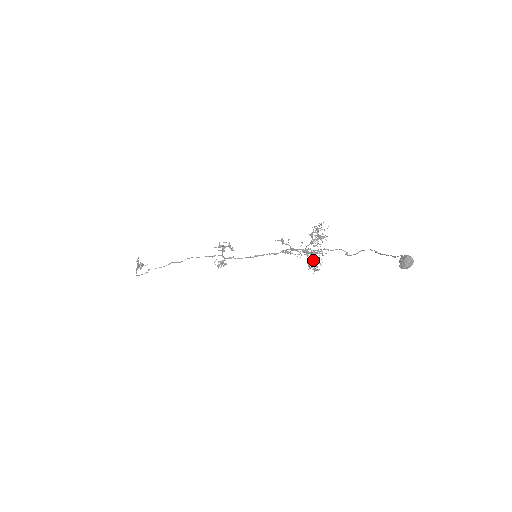
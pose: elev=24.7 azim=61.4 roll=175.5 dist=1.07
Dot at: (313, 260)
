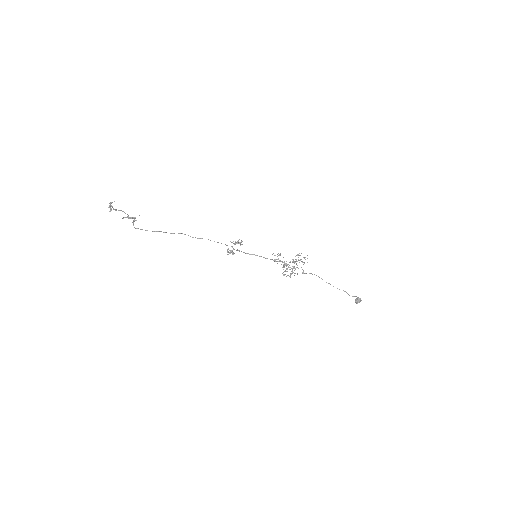
Dot at: occluded
